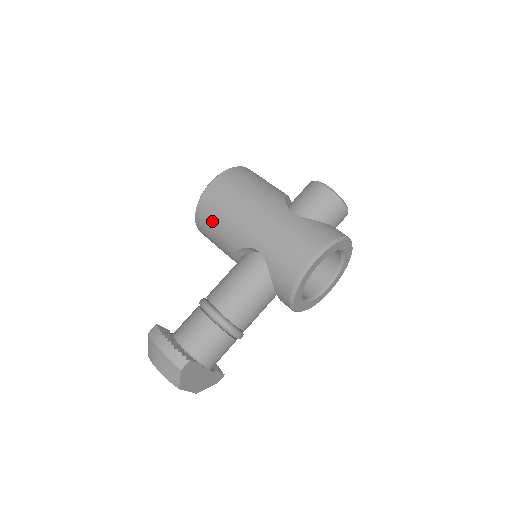
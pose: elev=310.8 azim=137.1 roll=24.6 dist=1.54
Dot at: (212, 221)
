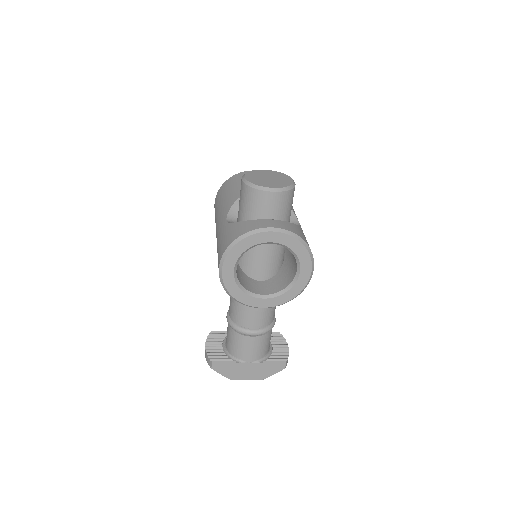
Dot at: occluded
